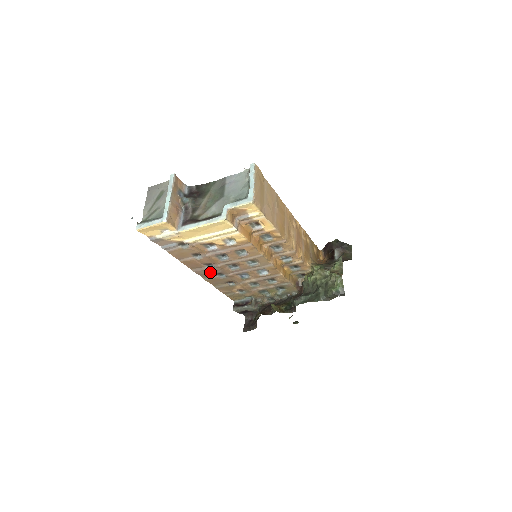
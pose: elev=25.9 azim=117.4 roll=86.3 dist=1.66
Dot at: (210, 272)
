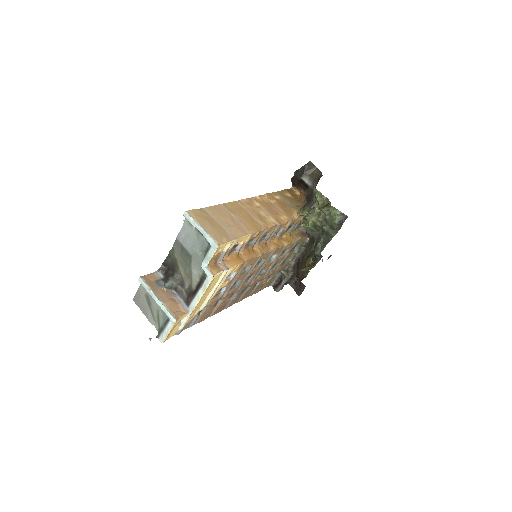
Dot at: (237, 297)
